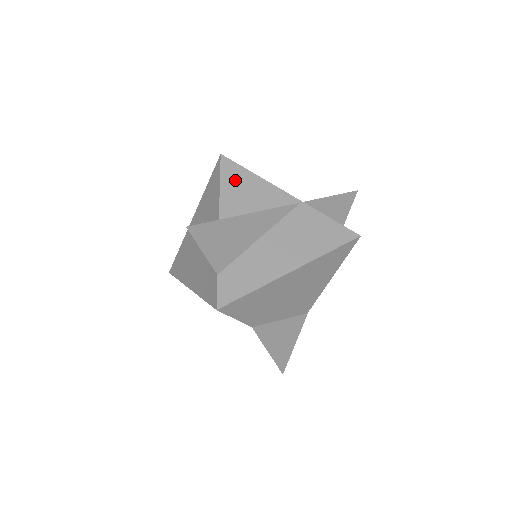
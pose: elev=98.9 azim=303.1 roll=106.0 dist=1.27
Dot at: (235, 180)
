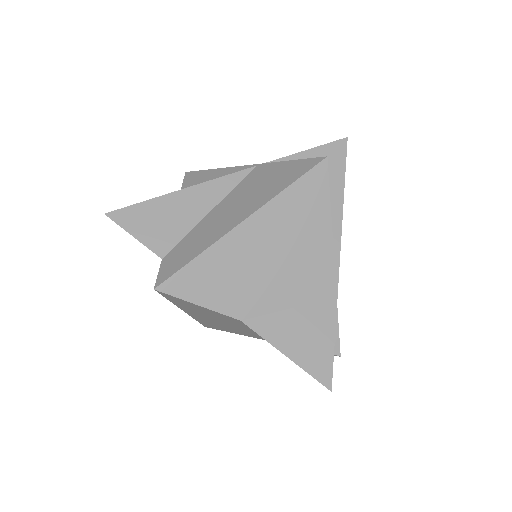
Dot at: (194, 182)
